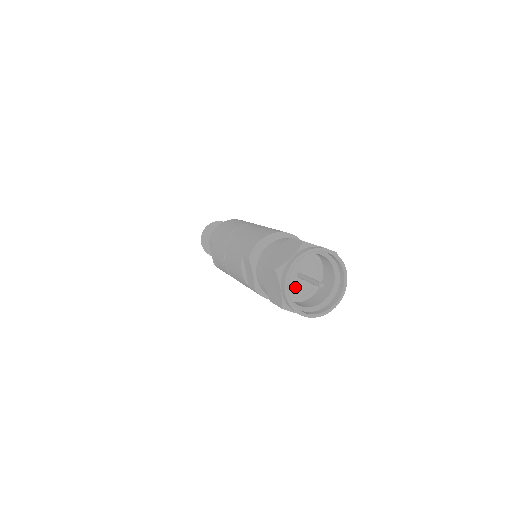
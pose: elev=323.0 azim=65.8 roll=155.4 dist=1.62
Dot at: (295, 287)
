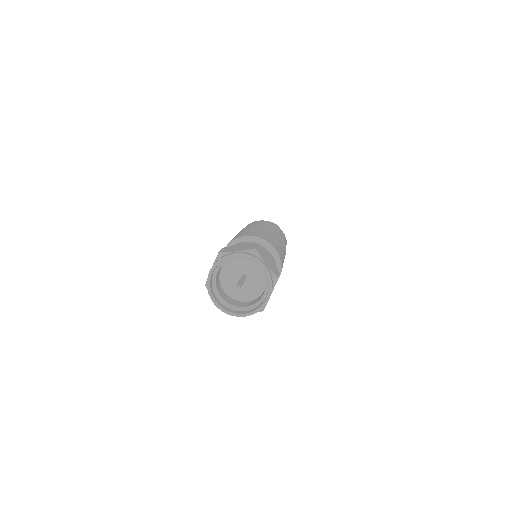
Dot at: (235, 283)
